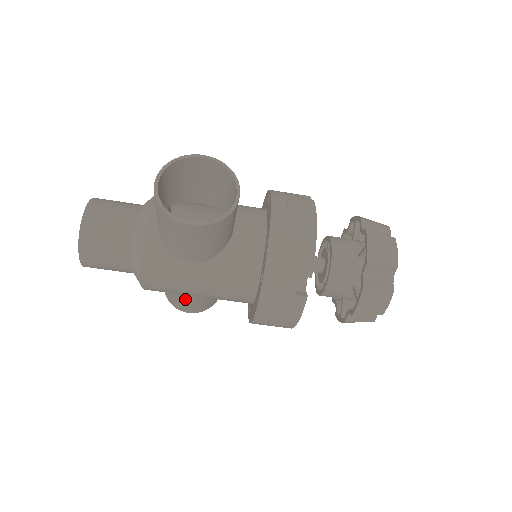
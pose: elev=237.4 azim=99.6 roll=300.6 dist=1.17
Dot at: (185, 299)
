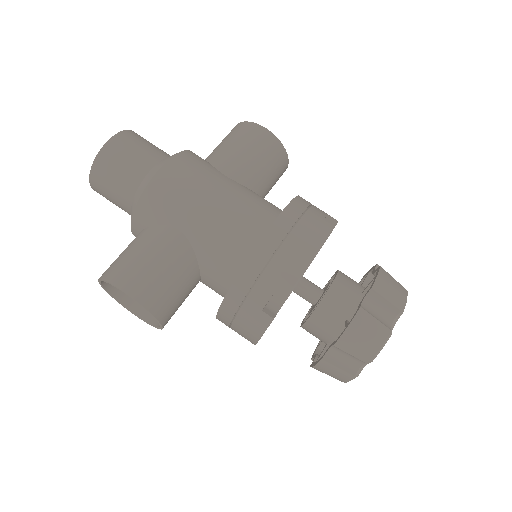
Dot at: (155, 250)
